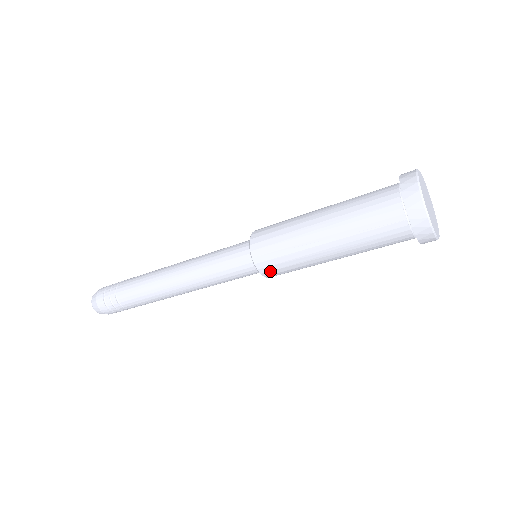
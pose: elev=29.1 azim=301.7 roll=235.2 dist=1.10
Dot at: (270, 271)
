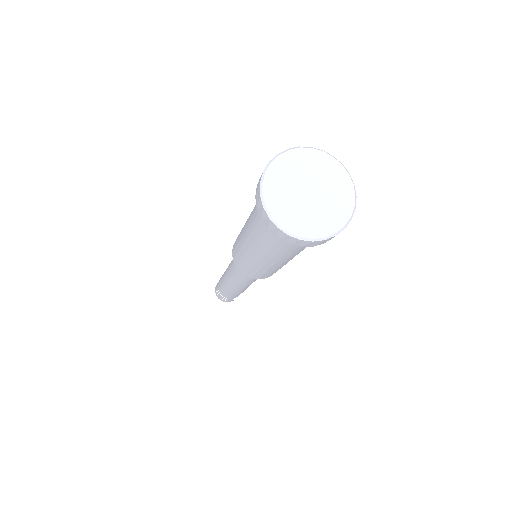
Dot at: (267, 276)
